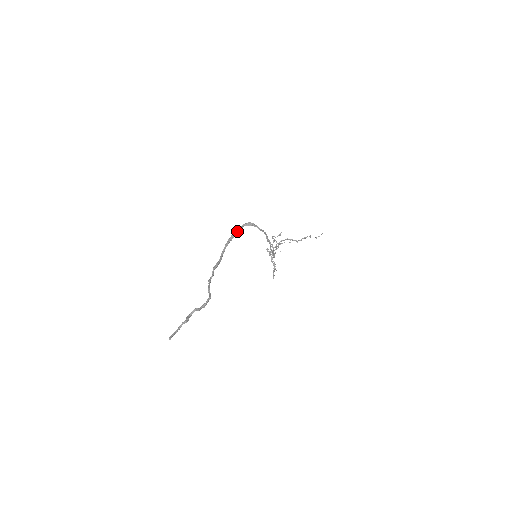
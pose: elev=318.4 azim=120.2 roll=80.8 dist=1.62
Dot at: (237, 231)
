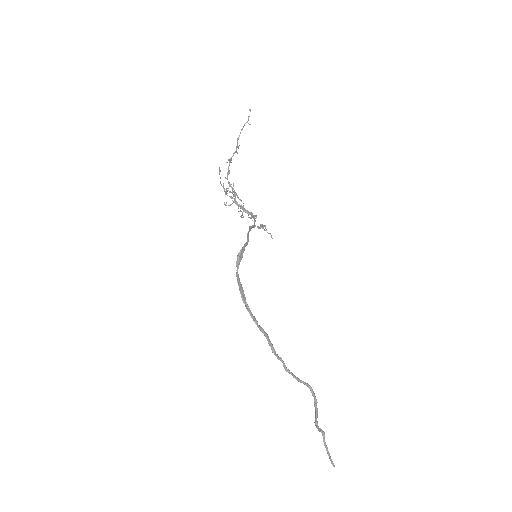
Dot at: (239, 281)
